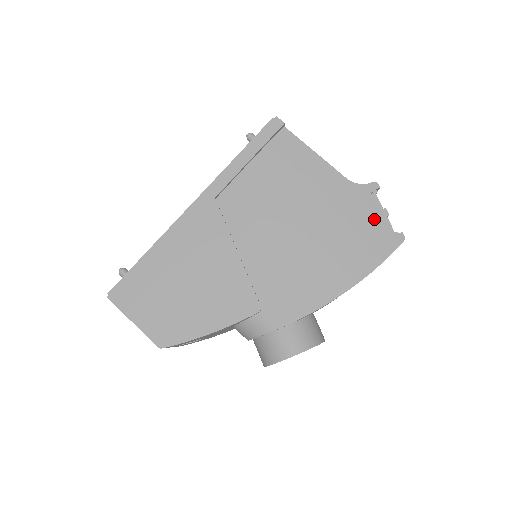
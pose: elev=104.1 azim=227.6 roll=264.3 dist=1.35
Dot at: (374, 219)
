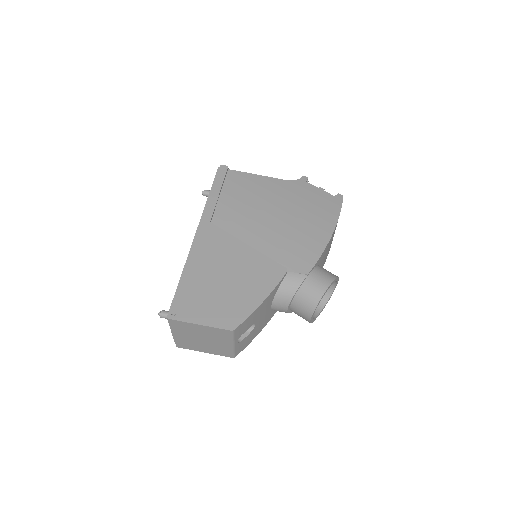
Dot at: (318, 193)
